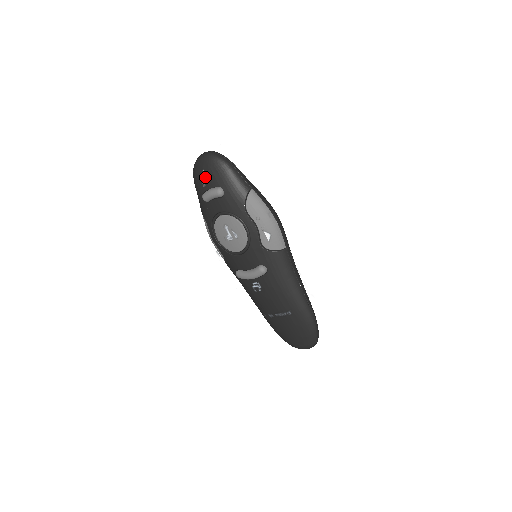
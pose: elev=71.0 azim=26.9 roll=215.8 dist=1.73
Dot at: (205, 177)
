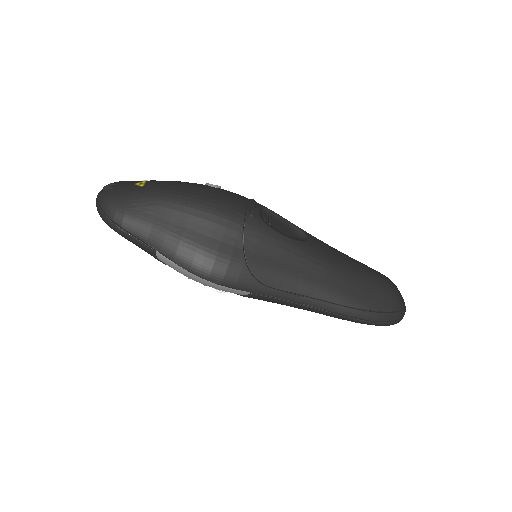
Dot at: occluded
